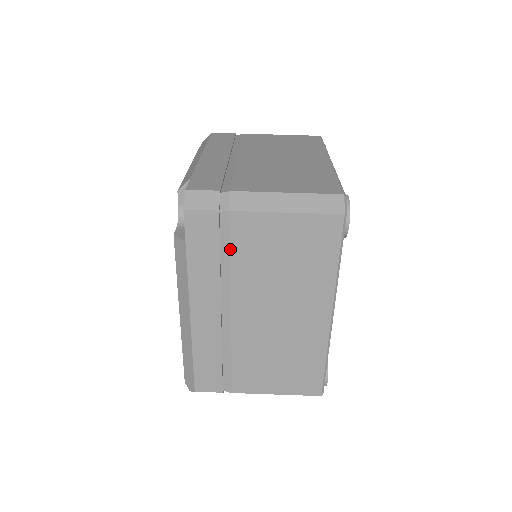
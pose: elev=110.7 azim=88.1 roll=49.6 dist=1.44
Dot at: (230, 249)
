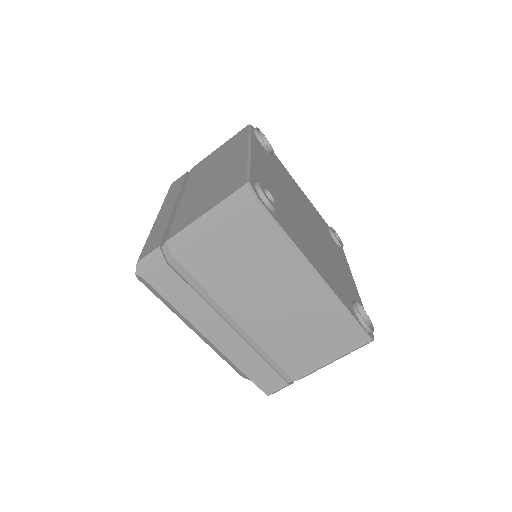
Dot at: occluded
